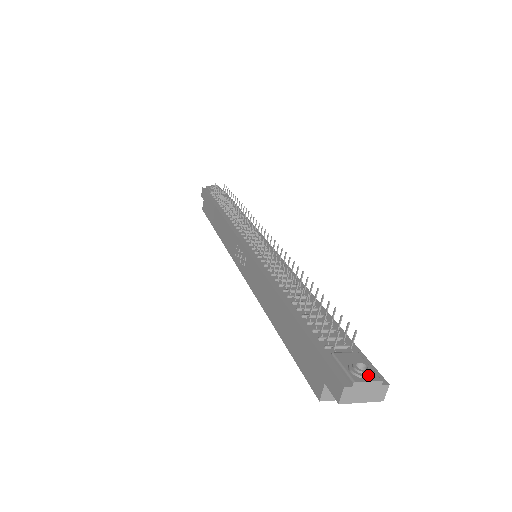
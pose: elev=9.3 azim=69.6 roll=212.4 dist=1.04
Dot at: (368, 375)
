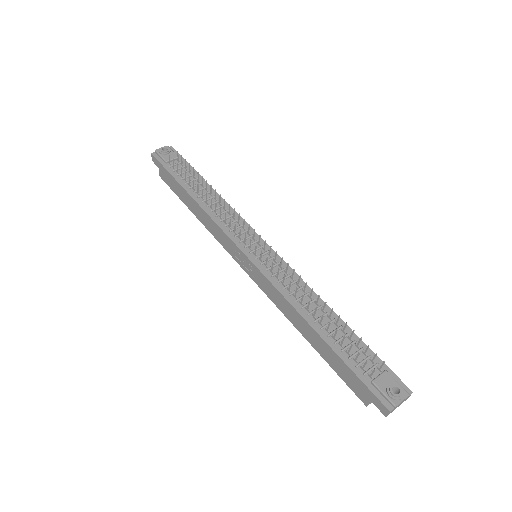
Dot at: (402, 396)
